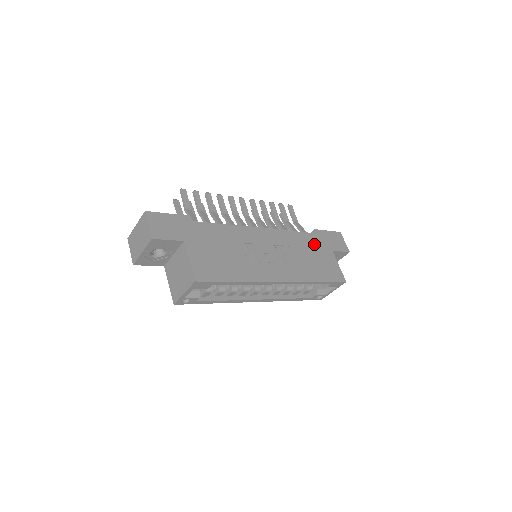
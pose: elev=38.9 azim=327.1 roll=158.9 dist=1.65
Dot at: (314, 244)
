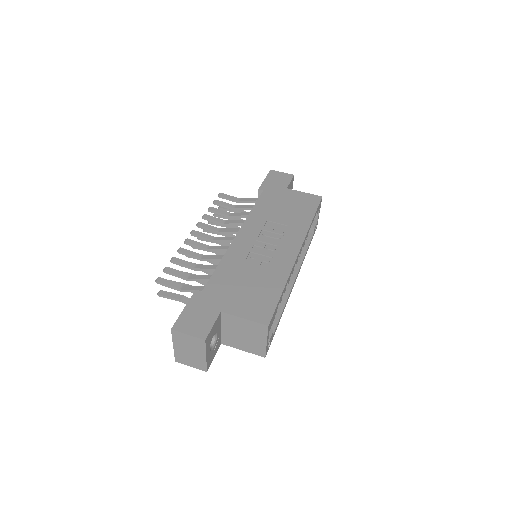
Dot at: (273, 199)
